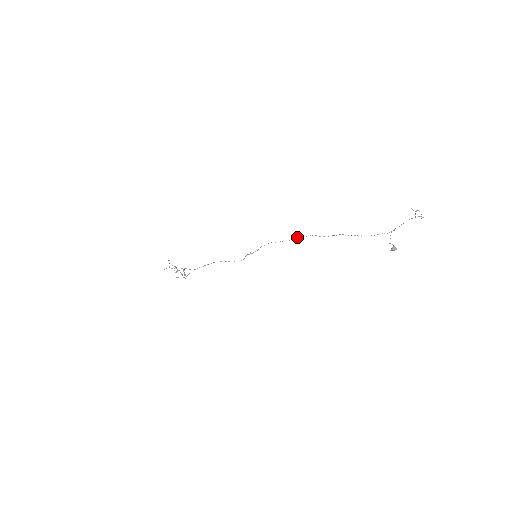
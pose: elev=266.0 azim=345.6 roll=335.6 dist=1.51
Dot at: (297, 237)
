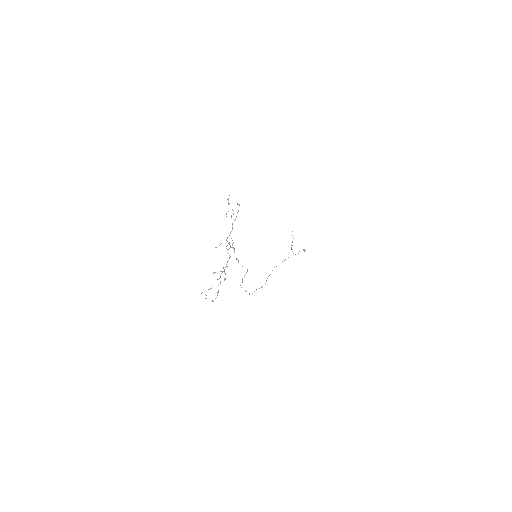
Dot at: (249, 294)
